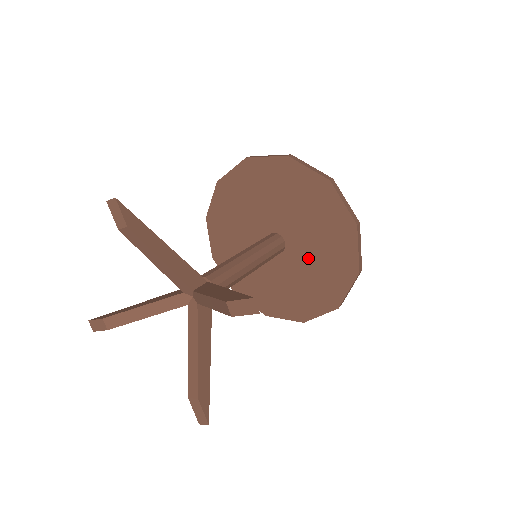
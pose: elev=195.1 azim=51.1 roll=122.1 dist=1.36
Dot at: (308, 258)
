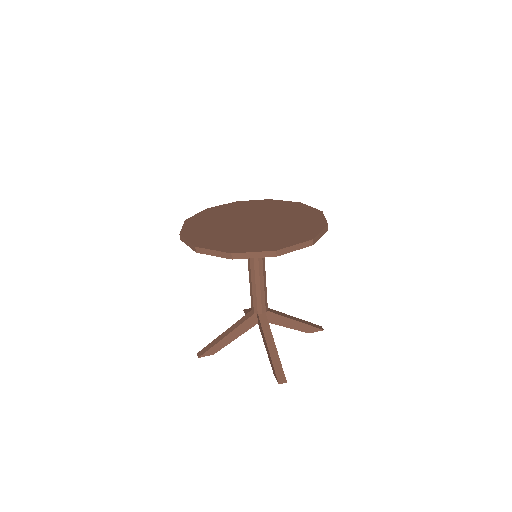
Dot at: occluded
